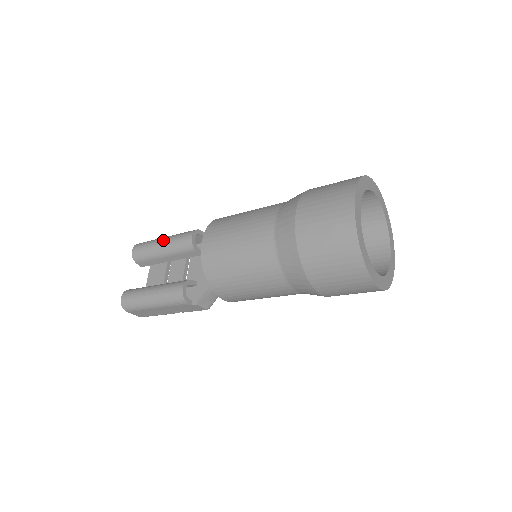
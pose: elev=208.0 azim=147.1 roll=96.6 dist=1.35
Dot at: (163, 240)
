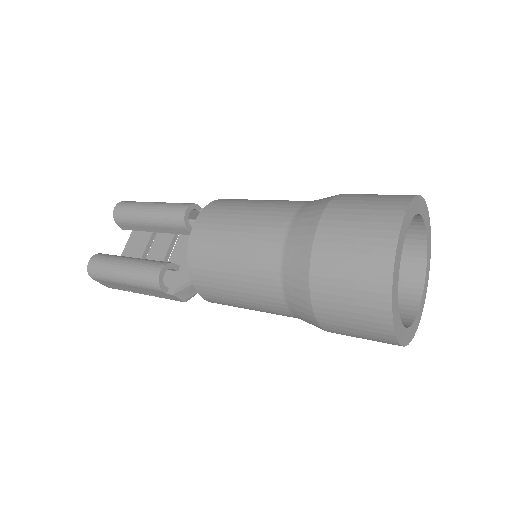
Dot at: (152, 206)
